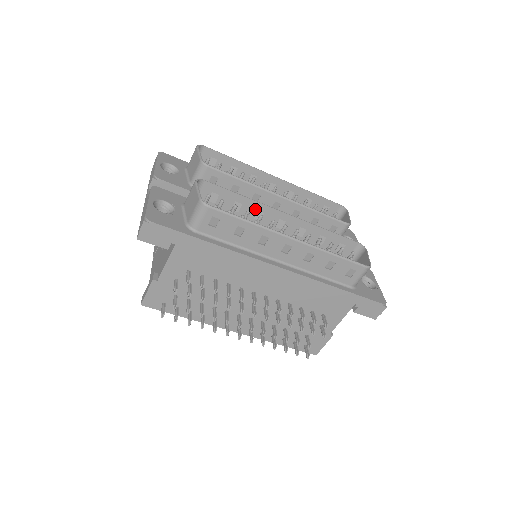
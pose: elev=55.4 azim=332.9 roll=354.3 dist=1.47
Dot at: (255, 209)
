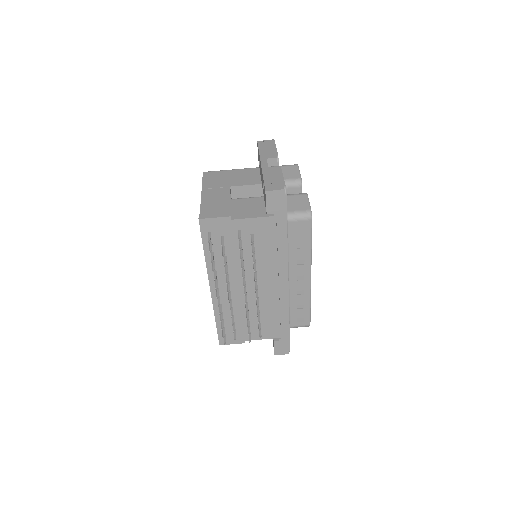
Dot at: occluded
